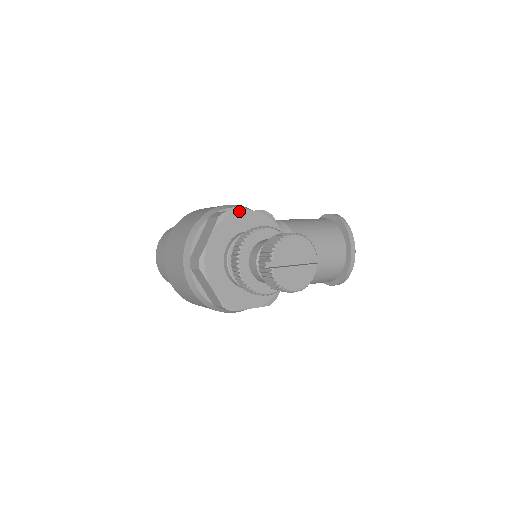
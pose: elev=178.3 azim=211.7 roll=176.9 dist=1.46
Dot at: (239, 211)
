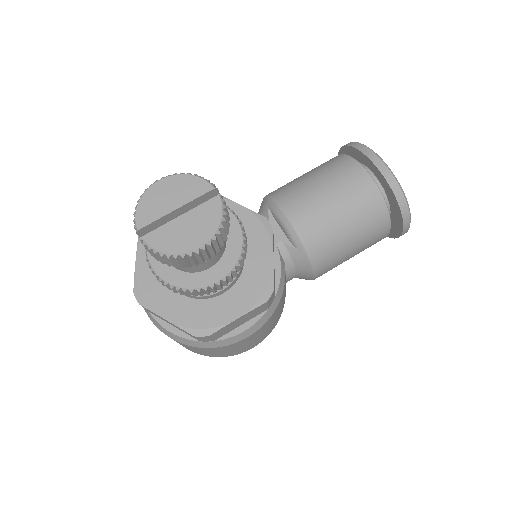
Dot at: occluded
